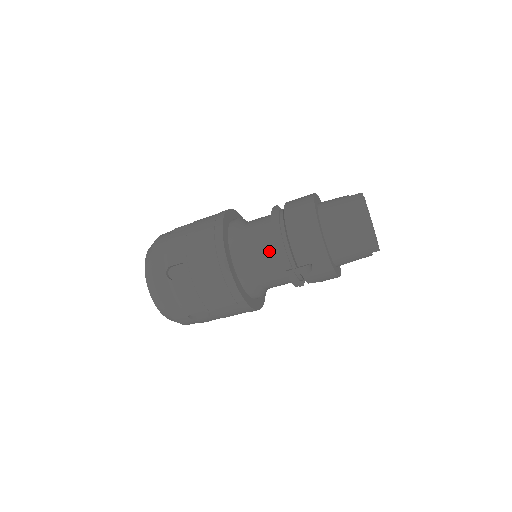
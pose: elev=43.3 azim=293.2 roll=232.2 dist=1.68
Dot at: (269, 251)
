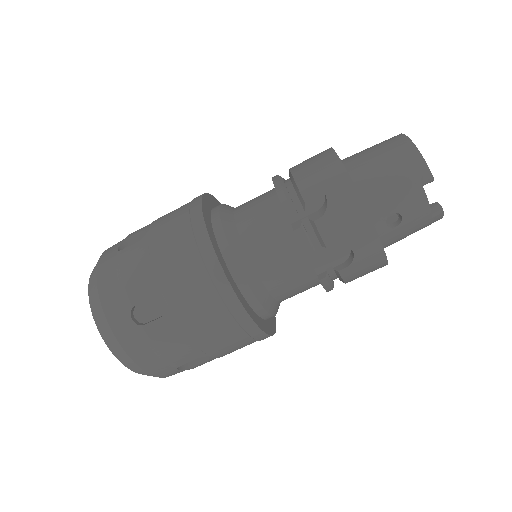
Dot at: (265, 202)
